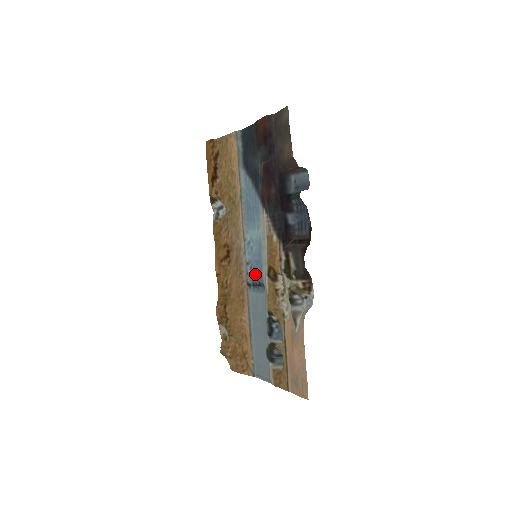
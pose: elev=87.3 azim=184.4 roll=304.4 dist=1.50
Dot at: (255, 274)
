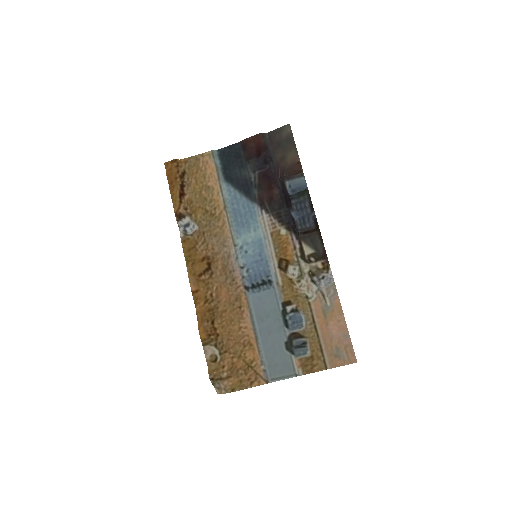
Dot at: (255, 274)
